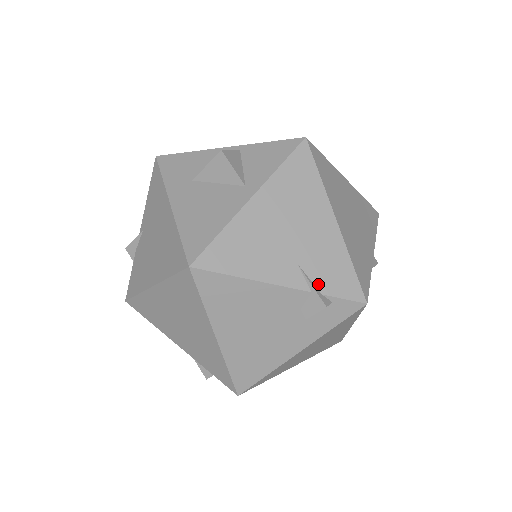
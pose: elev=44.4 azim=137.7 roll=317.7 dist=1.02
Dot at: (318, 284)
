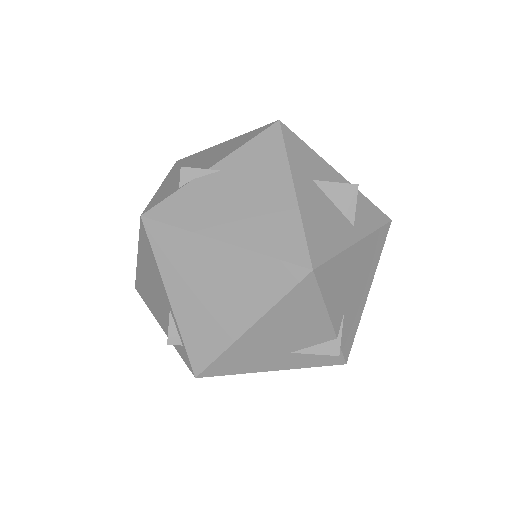
Dot at: (342, 334)
